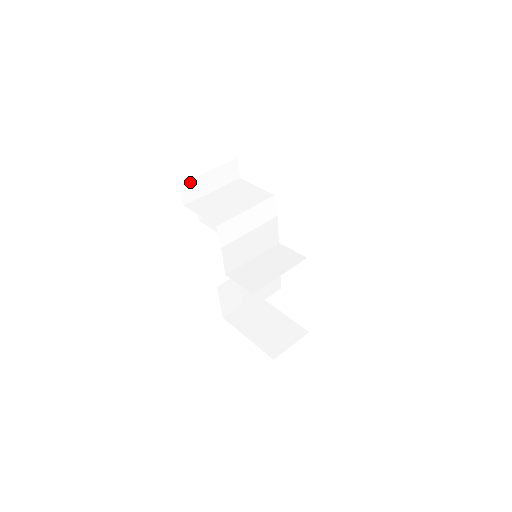
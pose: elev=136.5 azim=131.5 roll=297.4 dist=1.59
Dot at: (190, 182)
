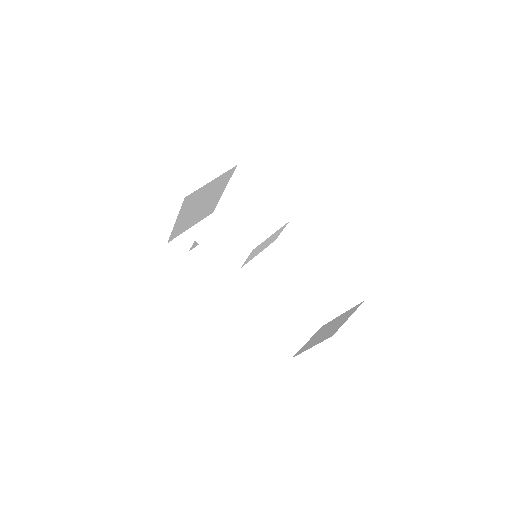
Dot at: (178, 239)
